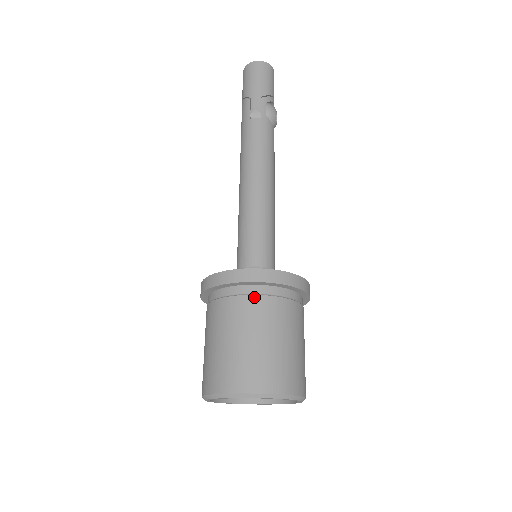
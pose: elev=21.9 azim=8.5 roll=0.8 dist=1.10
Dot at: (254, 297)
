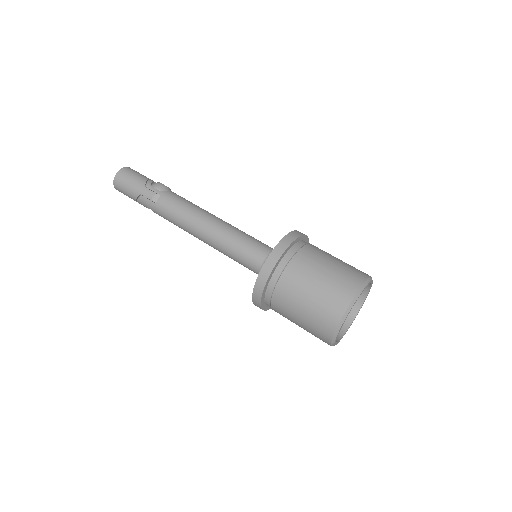
Dot at: (286, 269)
